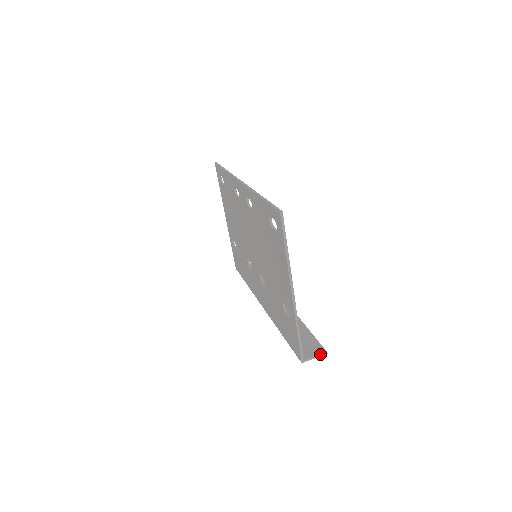
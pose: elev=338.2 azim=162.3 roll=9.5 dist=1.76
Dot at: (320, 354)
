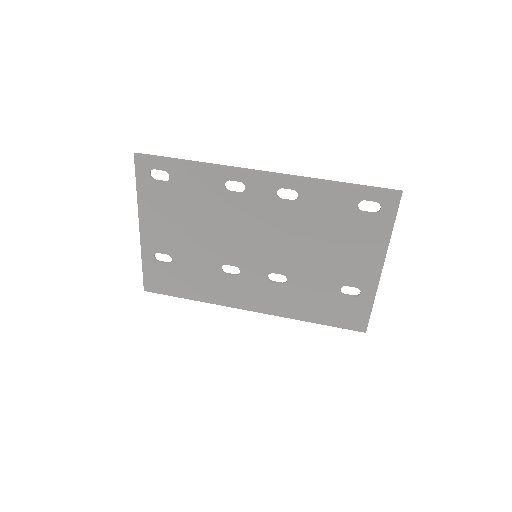
Dot at: occluded
